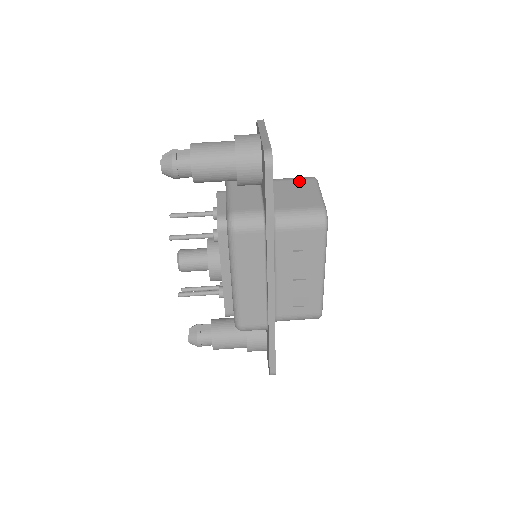
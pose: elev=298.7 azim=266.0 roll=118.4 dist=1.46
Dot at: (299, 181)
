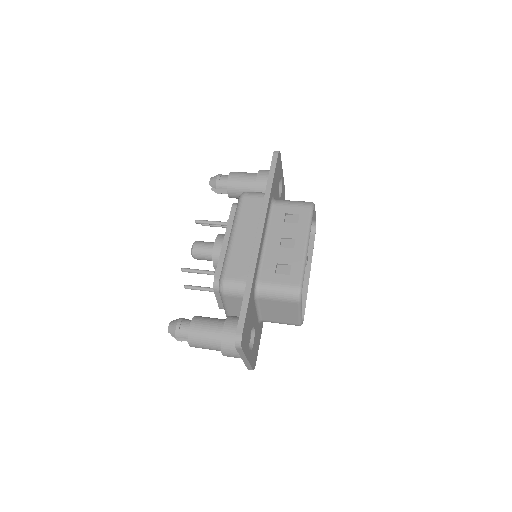
Dot at: occluded
